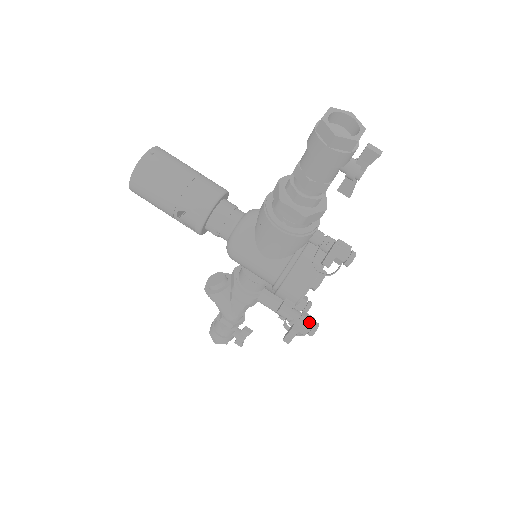
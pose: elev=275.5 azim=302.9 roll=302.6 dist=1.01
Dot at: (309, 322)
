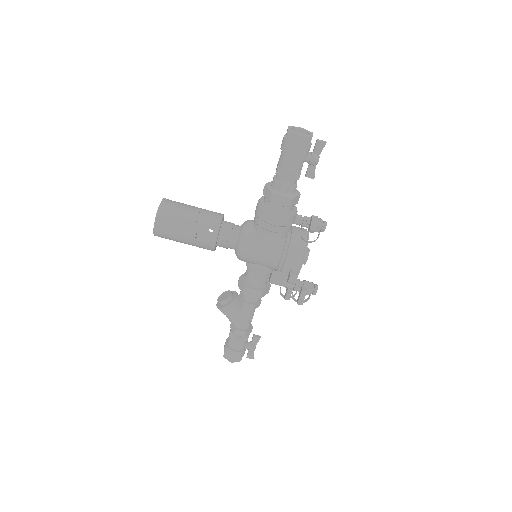
Dot at: (311, 284)
